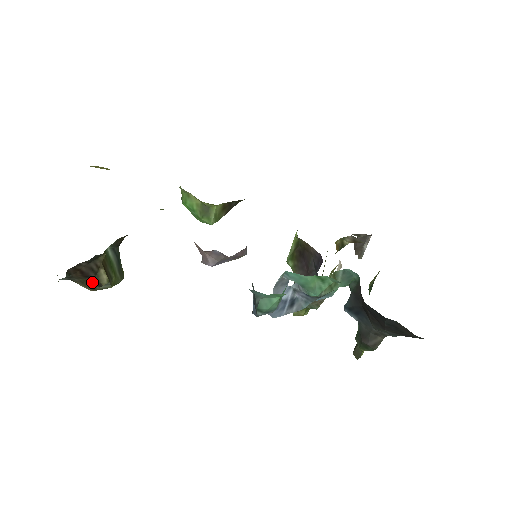
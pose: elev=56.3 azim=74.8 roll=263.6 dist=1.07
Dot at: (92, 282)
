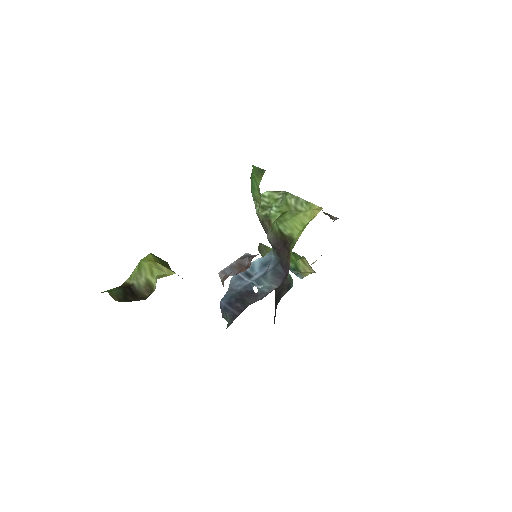
Dot at: occluded
